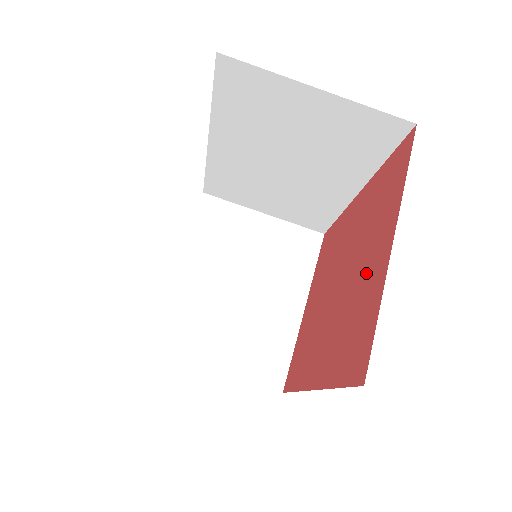
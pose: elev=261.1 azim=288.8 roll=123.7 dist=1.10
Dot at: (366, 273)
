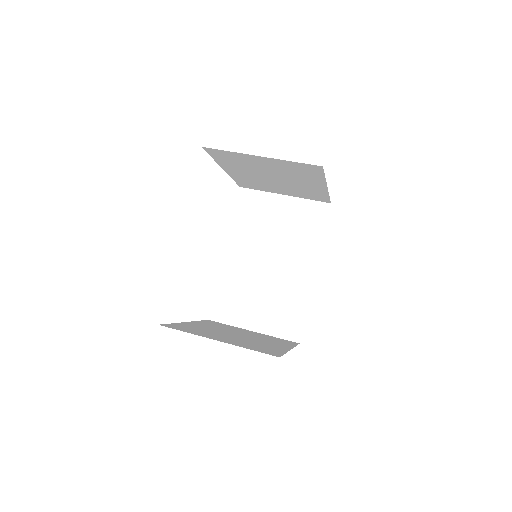
Dot at: occluded
